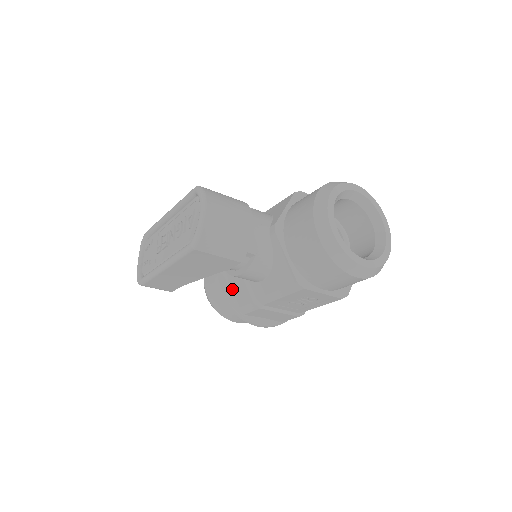
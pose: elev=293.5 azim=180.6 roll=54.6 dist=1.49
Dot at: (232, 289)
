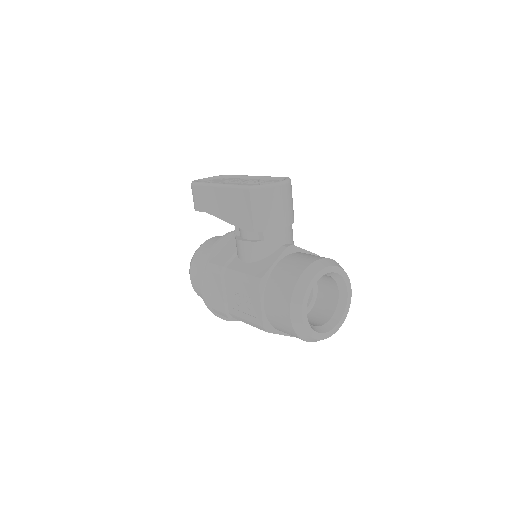
Dot at: (222, 251)
